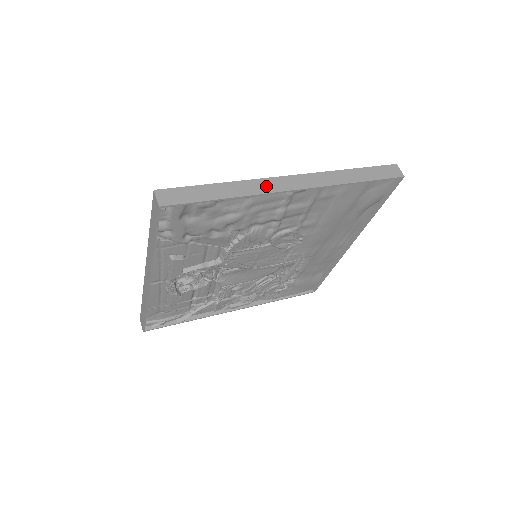
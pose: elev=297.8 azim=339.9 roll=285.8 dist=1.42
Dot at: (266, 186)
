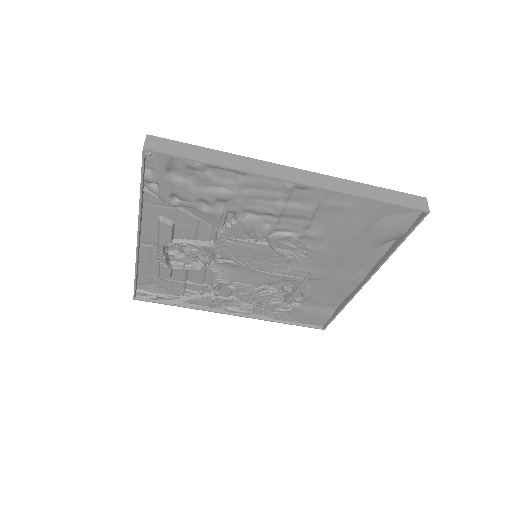
Dot at: (263, 168)
